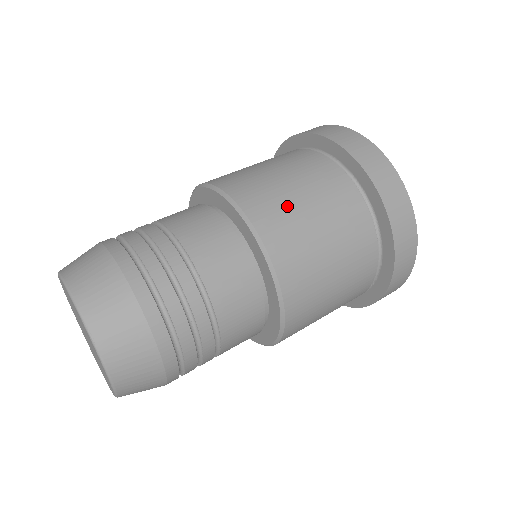
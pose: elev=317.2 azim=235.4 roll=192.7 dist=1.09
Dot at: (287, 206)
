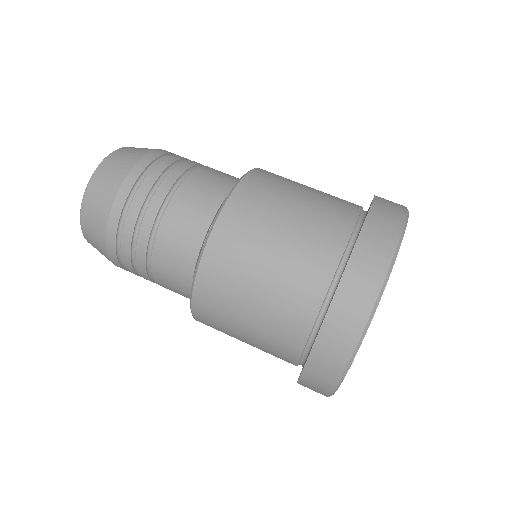
Dot at: (275, 199)
